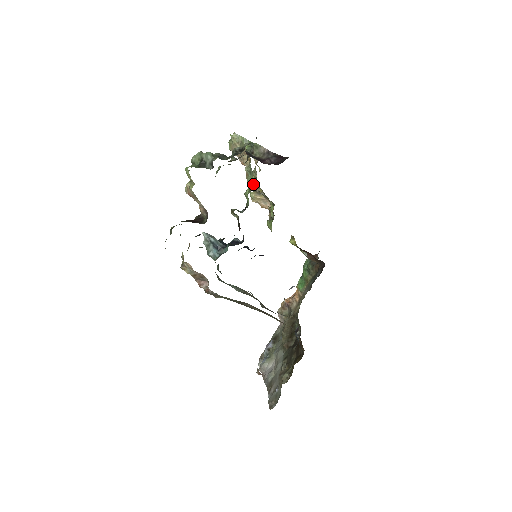
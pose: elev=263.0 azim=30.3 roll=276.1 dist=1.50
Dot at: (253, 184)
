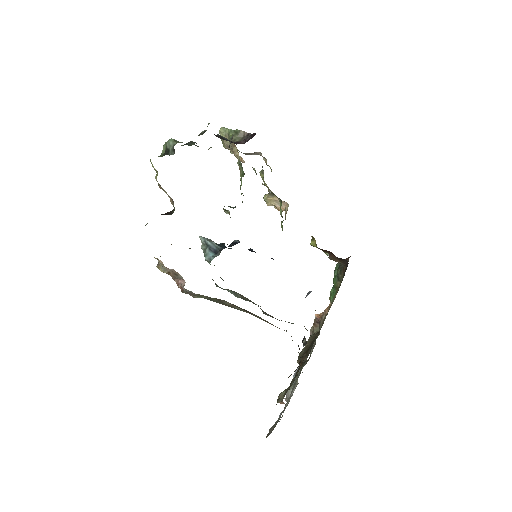
Dot at: occluded
